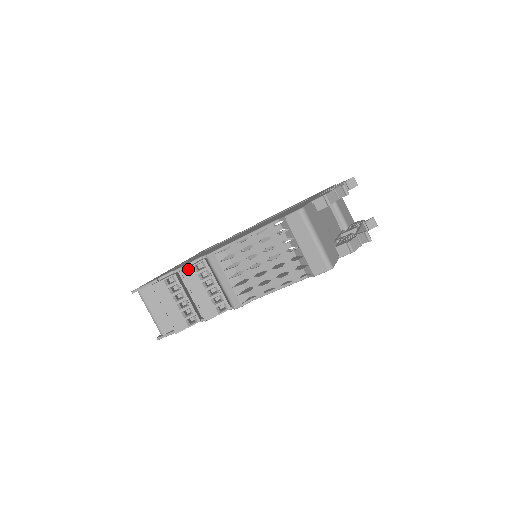
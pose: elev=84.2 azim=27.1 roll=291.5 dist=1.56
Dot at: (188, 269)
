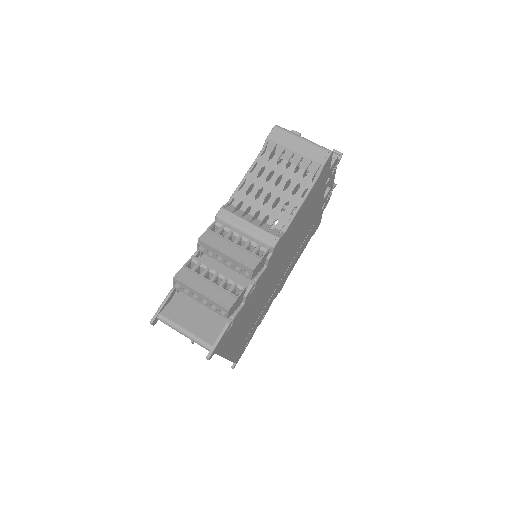
Dot at: (205, 233)
